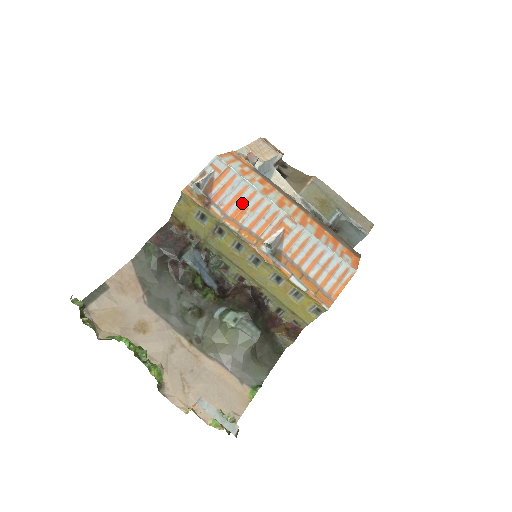
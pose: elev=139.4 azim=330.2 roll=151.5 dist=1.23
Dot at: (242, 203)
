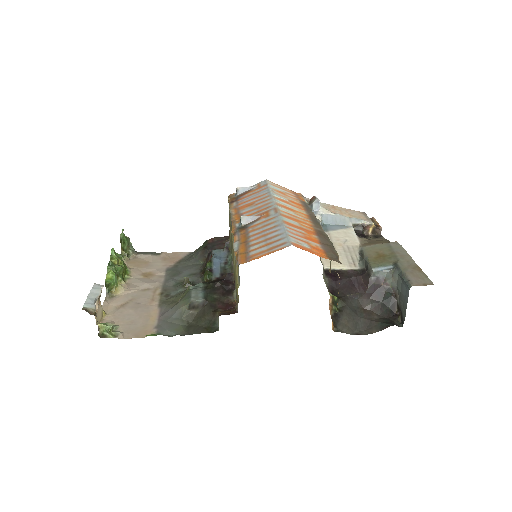
Dot at: (254, 201)
